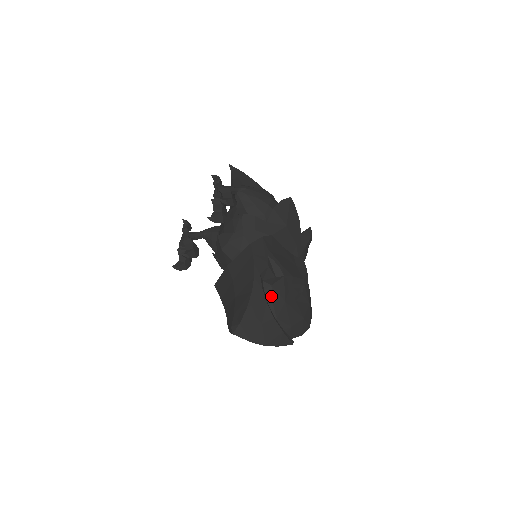
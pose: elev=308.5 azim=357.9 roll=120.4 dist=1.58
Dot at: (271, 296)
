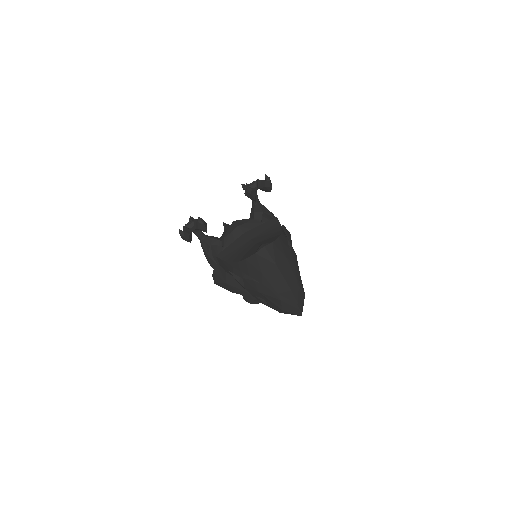
Dot at: occluded
